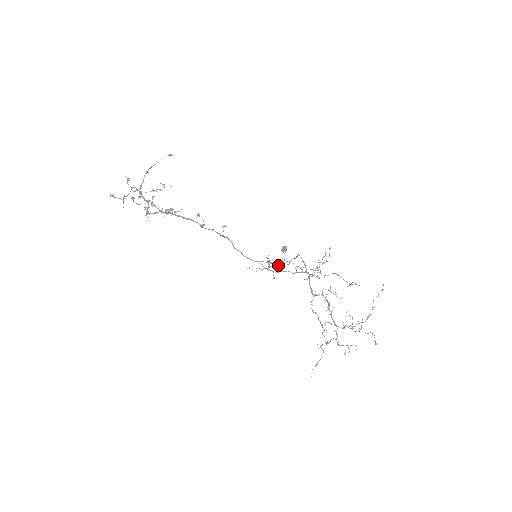
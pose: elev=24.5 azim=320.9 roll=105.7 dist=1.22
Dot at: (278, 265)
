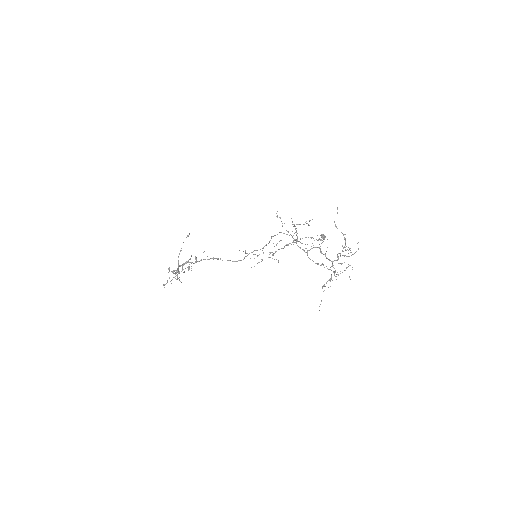
Dot at: (257, 250)
